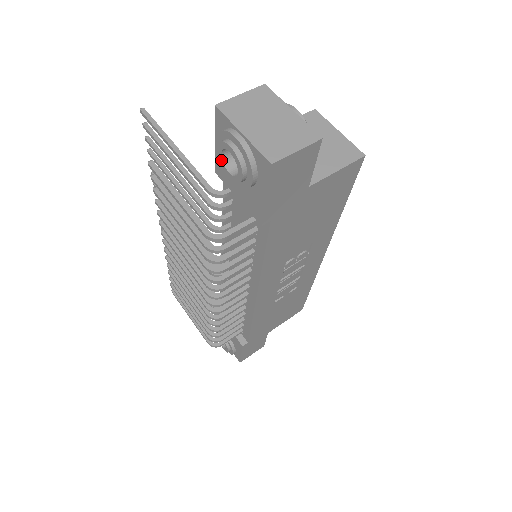
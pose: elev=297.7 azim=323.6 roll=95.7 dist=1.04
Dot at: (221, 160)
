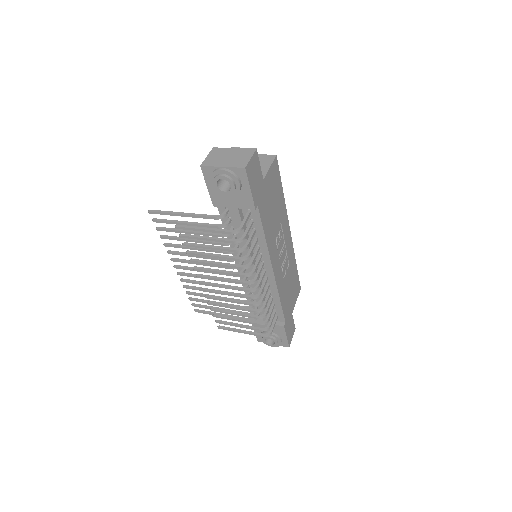
Dot at: (218, 189)
